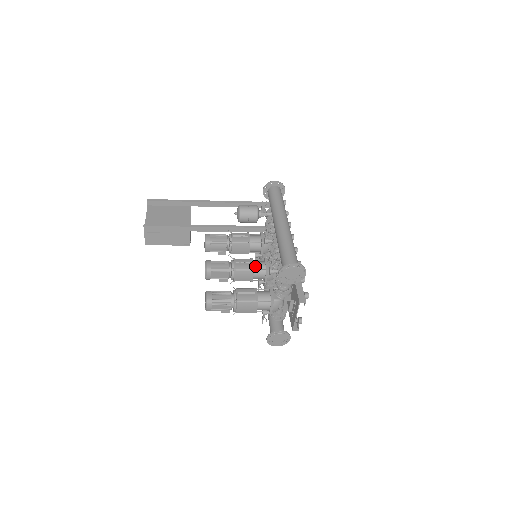
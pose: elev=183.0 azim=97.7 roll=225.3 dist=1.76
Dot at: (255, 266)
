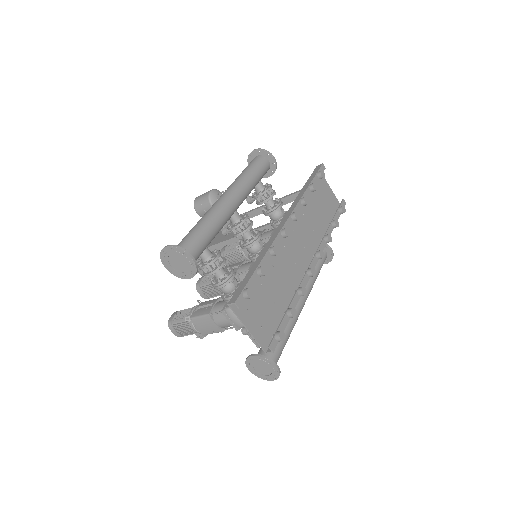
Dot at: (240, 269)
